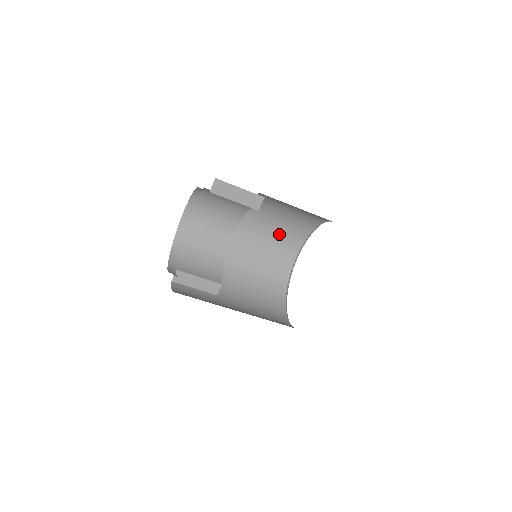
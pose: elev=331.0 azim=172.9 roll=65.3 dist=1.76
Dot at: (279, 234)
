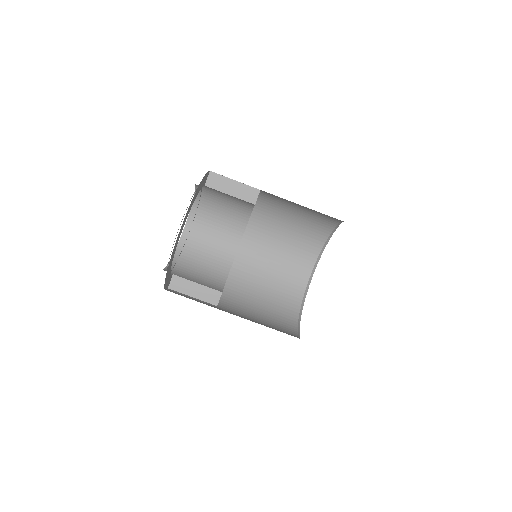
Dot at: (287, 253)
